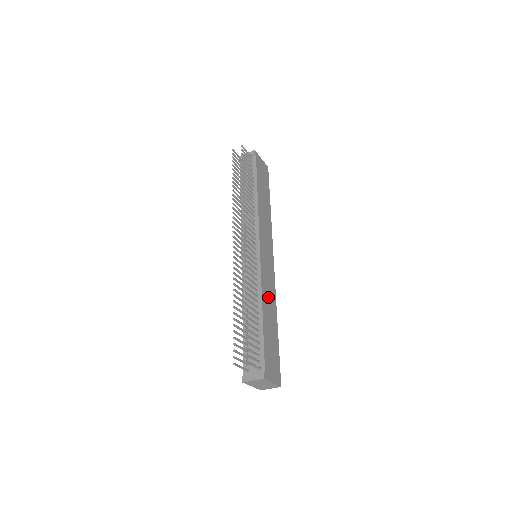
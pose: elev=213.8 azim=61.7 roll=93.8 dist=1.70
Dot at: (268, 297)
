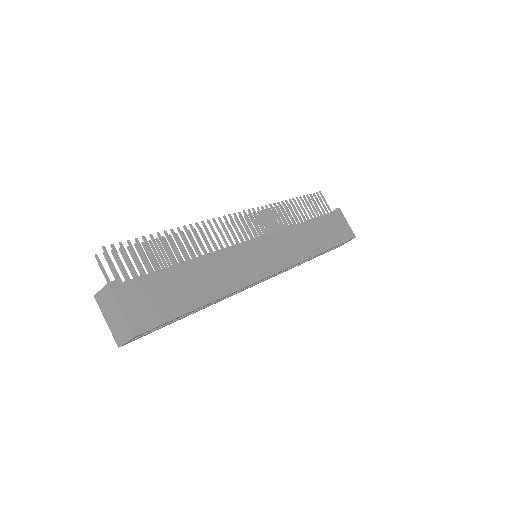
Dot at: (223, 269)
